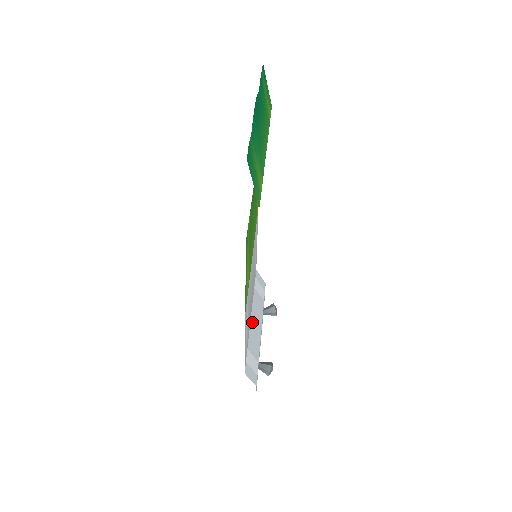
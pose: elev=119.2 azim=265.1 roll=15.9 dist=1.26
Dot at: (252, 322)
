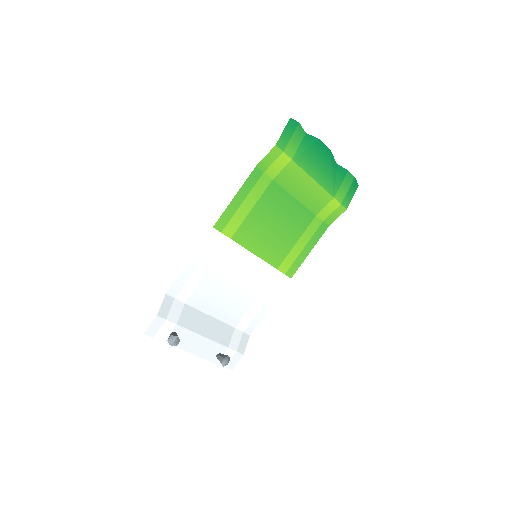
Dot at: (207, 318)
